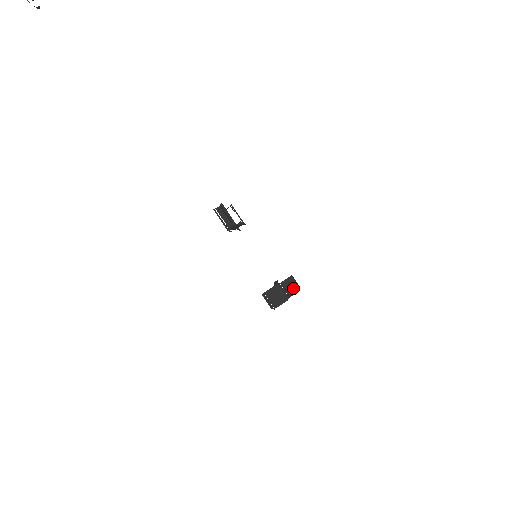
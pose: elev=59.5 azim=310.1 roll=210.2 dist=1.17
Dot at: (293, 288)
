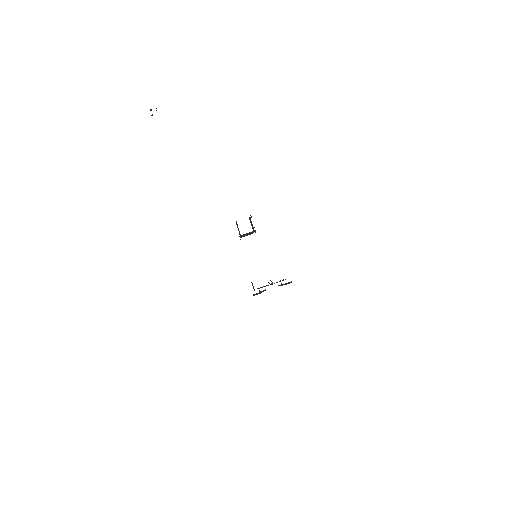
Dot at: occluded
